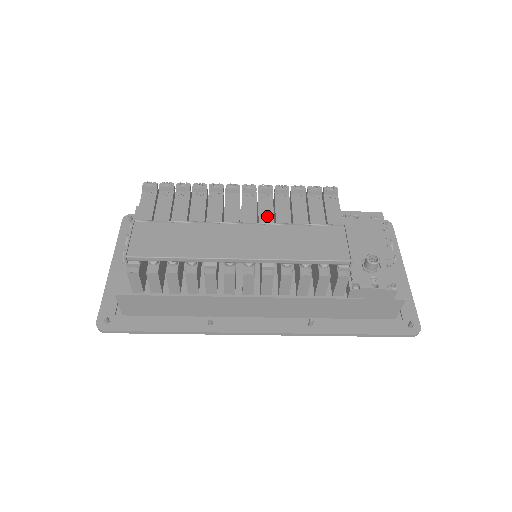
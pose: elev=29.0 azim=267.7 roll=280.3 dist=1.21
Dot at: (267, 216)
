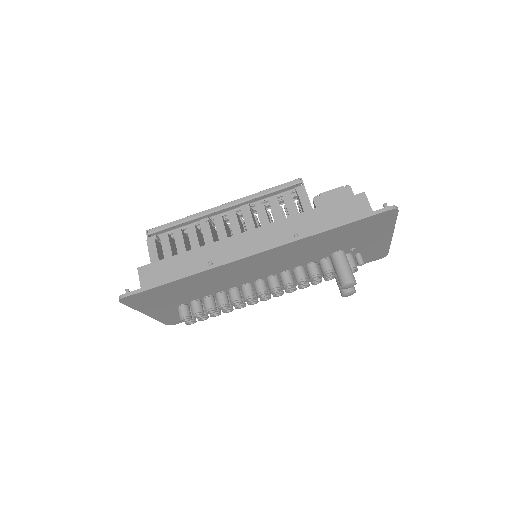
Dot at: occluded
